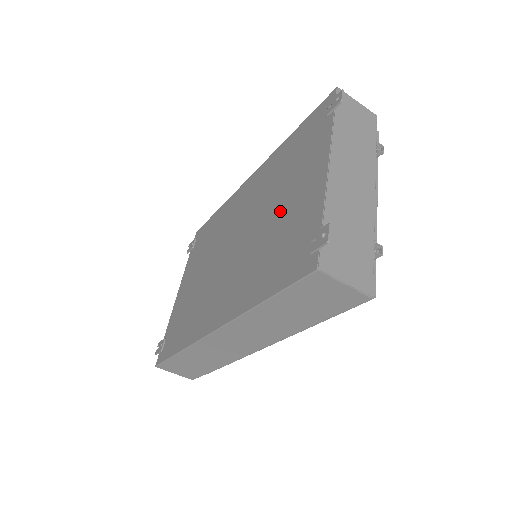
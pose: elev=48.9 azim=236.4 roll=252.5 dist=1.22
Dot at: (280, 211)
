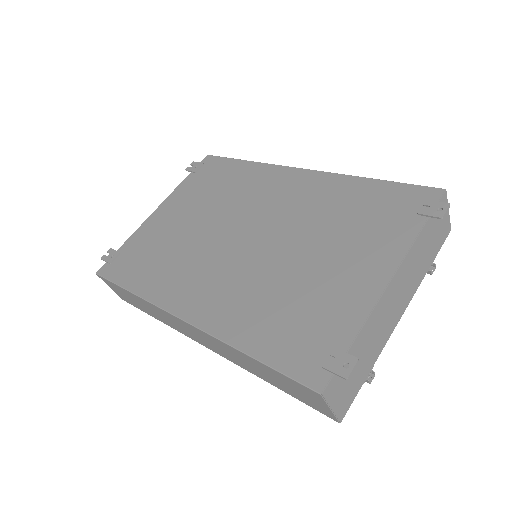
Dot at: (314, 267)
